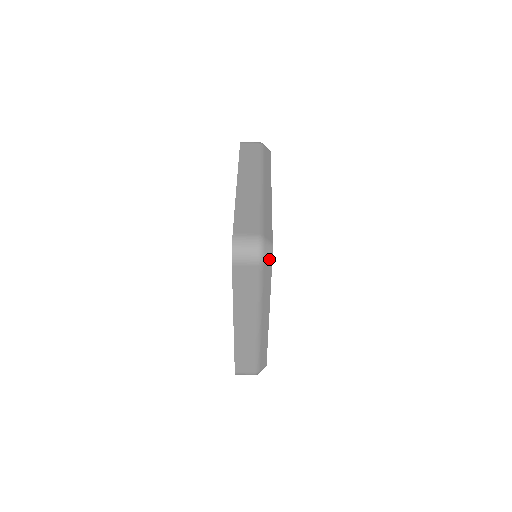
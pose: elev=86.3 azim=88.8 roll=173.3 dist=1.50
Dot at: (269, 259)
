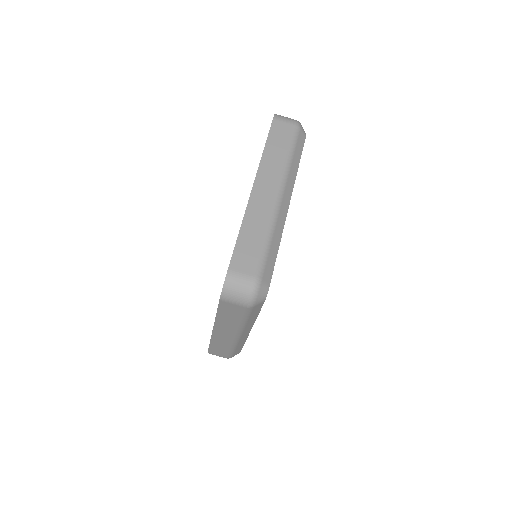
Dot at: (261, 302)
